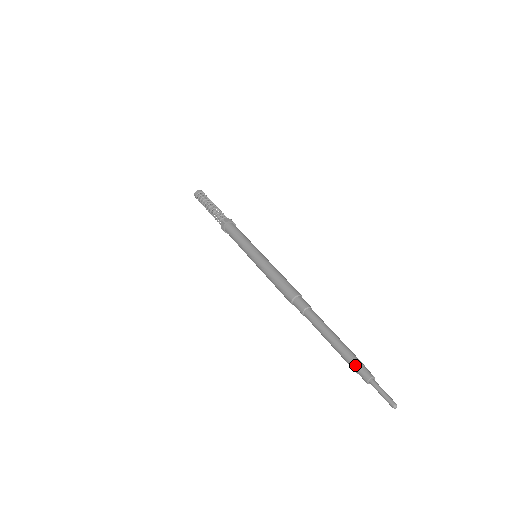
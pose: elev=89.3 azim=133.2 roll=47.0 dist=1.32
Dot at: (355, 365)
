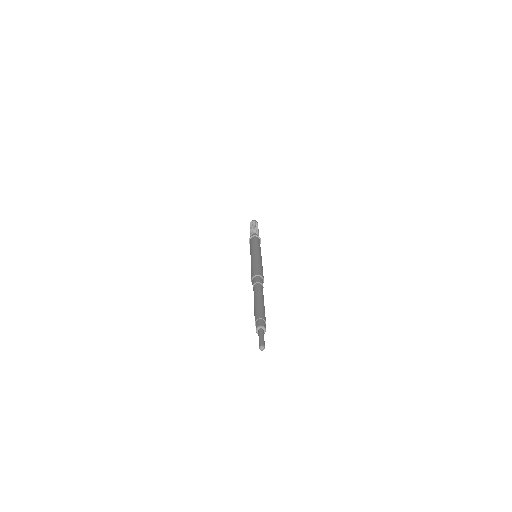
Dot at: (259, 316)
